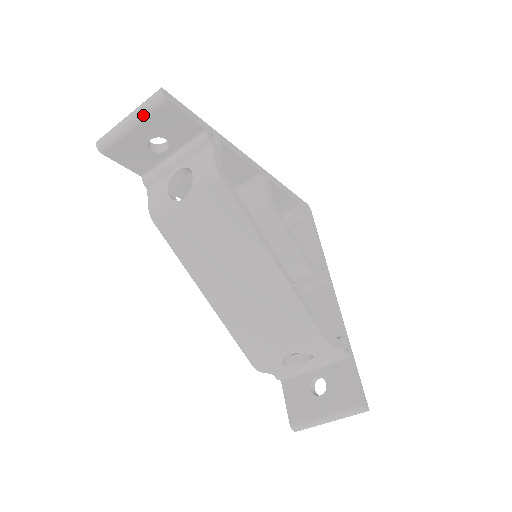
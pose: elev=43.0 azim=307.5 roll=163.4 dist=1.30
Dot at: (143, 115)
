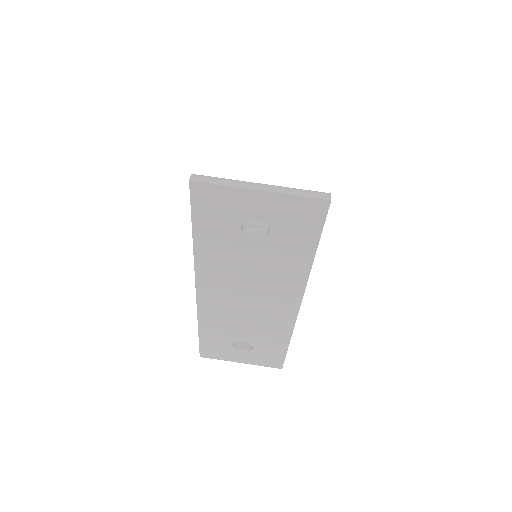
Dot at: occluded
